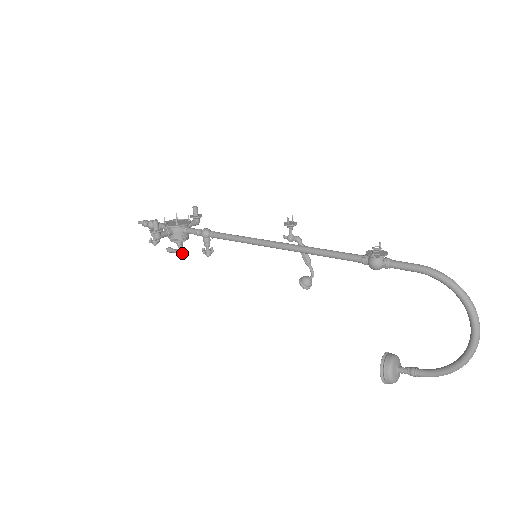
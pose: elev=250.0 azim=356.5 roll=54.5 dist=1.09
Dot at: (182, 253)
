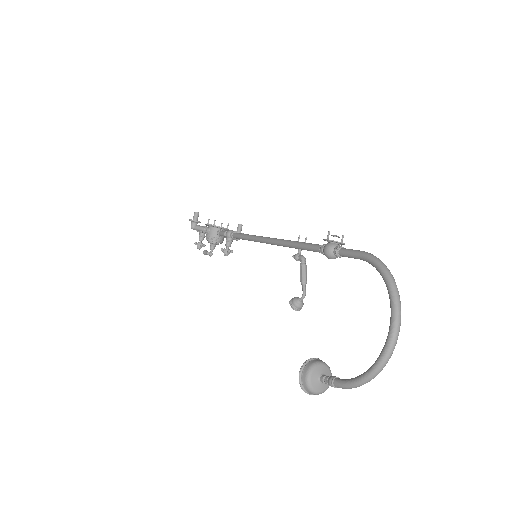
Dot at: (211, 255)
